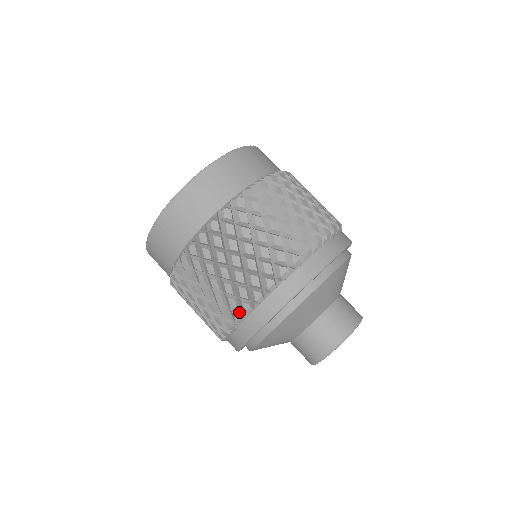
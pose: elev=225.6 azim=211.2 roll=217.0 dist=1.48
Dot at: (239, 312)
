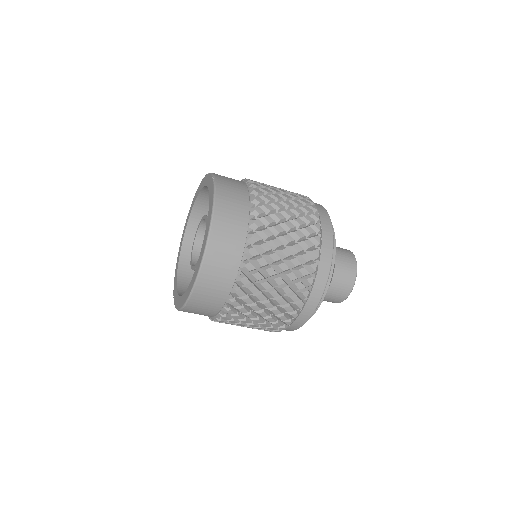
Dot at: (315, 248)
